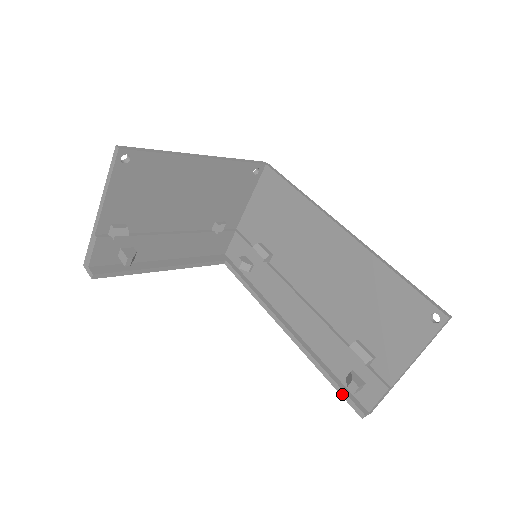
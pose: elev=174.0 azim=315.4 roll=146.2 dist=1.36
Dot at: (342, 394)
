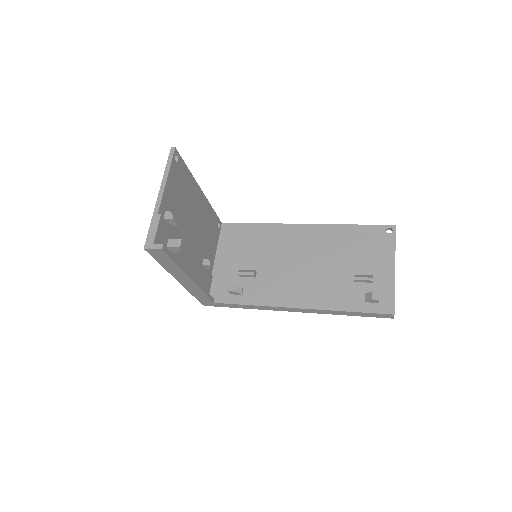
Dot at: (370, 311)
